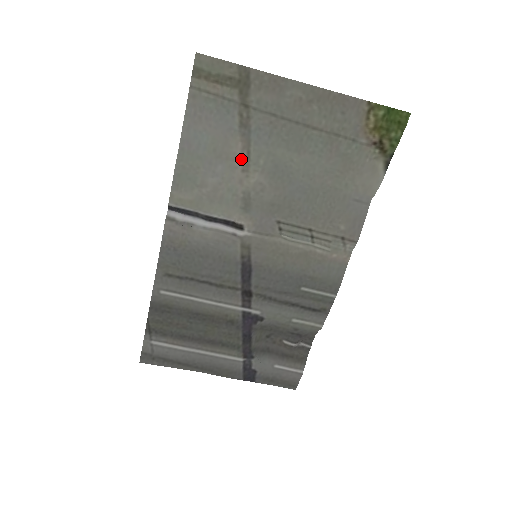
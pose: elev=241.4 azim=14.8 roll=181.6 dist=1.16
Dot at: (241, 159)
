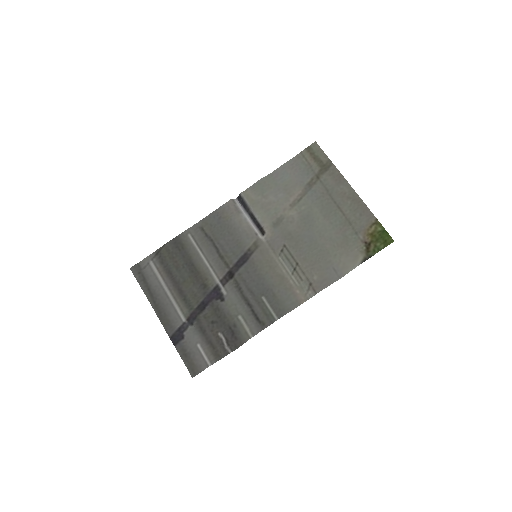
Dot at: (295, 199)
